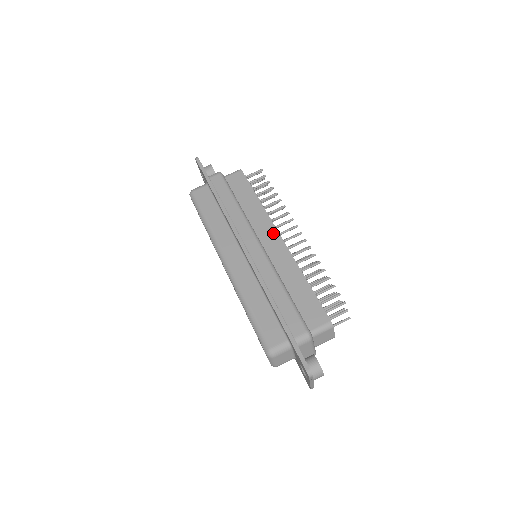
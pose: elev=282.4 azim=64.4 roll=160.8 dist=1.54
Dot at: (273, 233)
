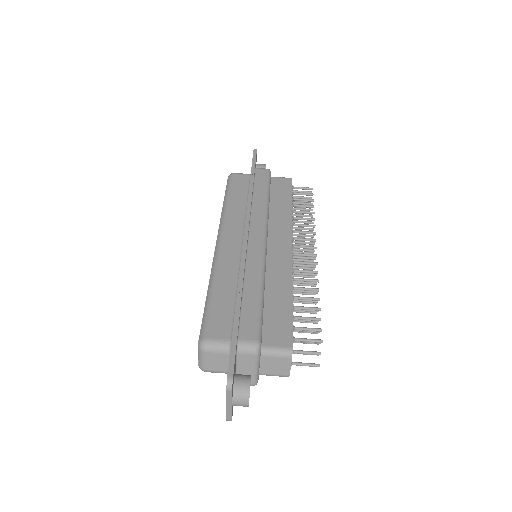
Dot at: (286, 240)
